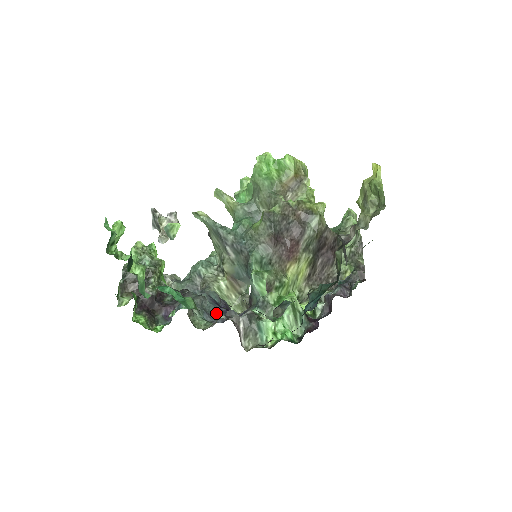
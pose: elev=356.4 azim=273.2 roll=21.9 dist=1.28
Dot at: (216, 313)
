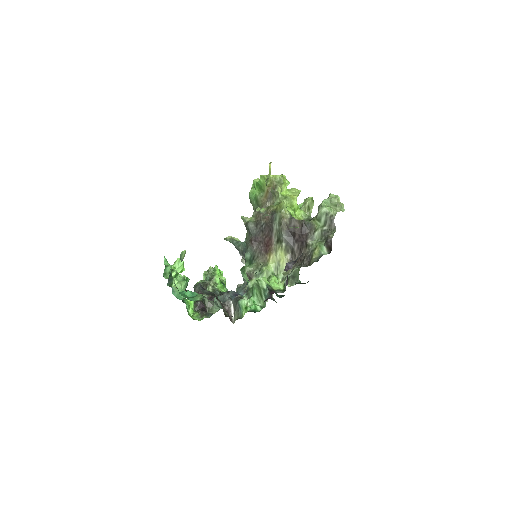
Dot at: occluded
